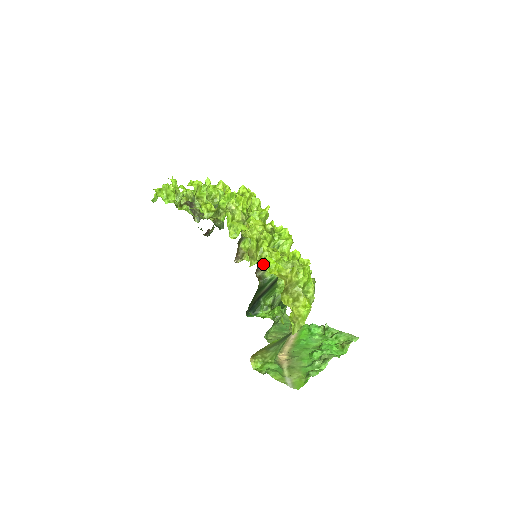
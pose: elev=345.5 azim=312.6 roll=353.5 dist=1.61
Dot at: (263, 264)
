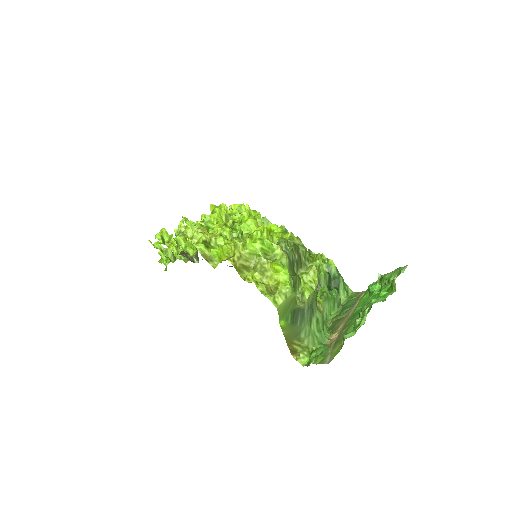
Dot at: occluded
